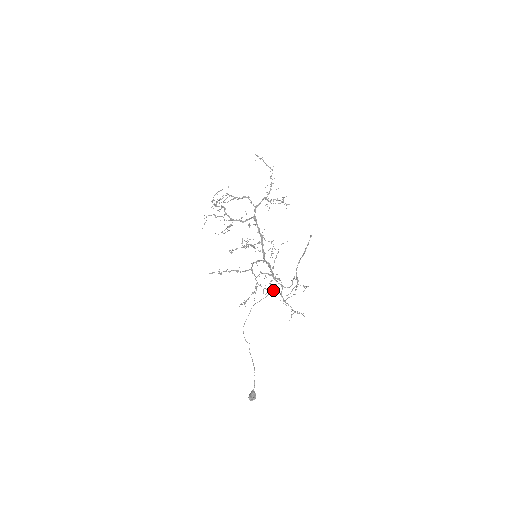
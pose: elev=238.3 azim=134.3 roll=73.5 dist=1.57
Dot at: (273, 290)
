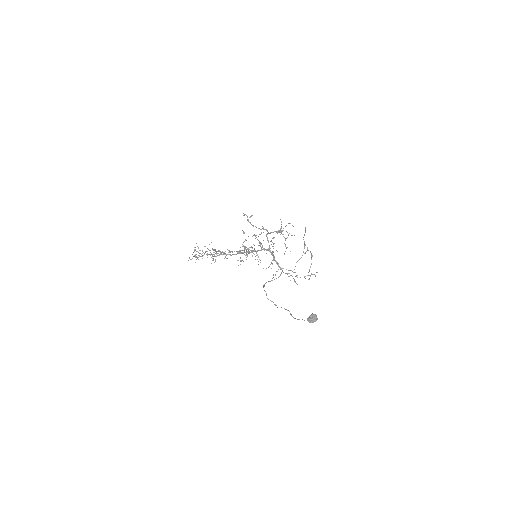
Dot at: occluded
